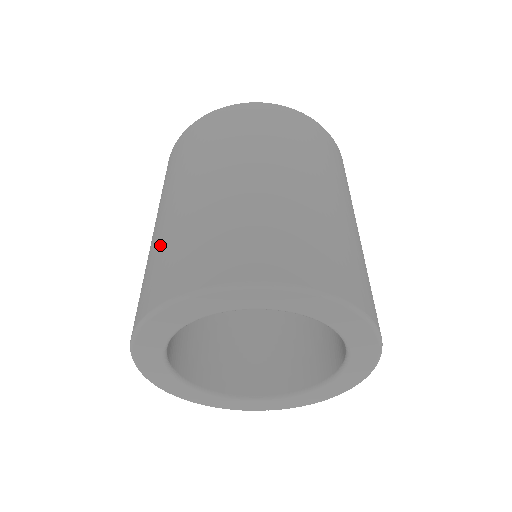
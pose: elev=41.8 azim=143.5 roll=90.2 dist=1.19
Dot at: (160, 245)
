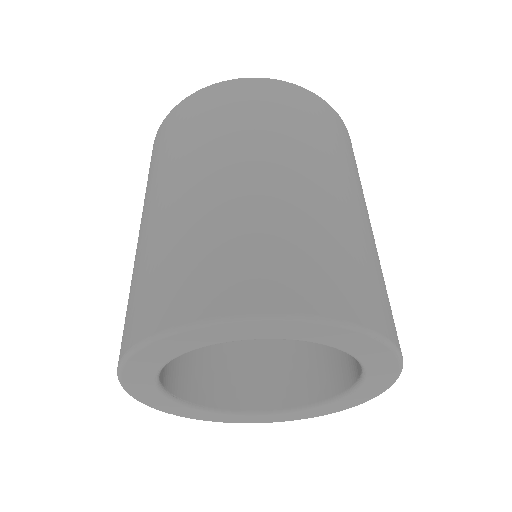
Dot at: (261, 220)
